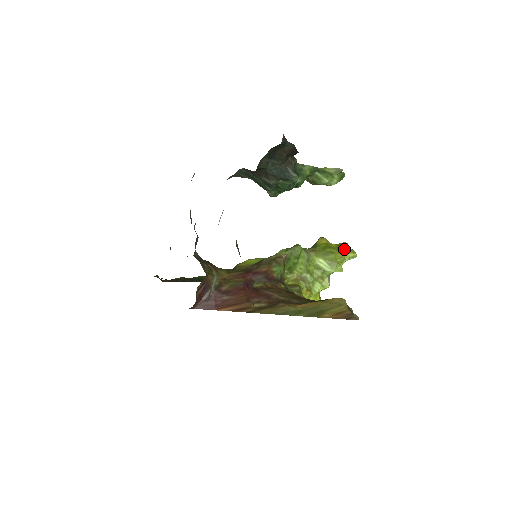
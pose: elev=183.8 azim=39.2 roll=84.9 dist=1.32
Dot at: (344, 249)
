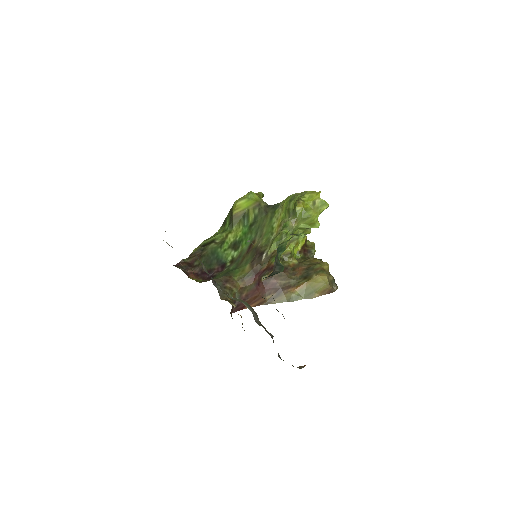
Dot at: (318, 205)
